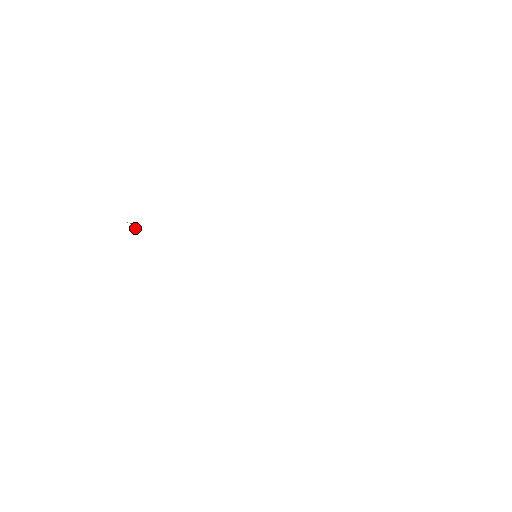
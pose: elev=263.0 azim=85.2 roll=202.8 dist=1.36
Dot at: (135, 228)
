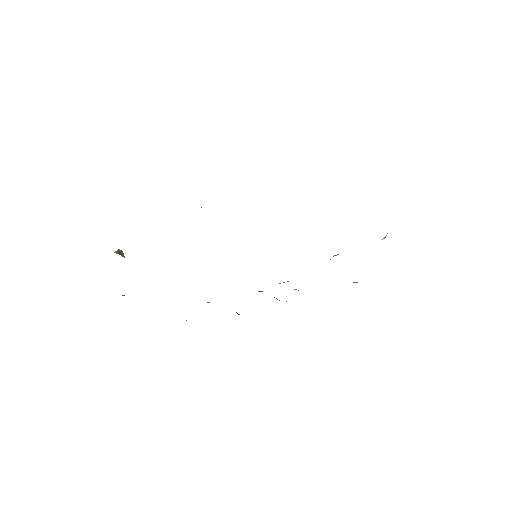
Dot at: (123, 256)
